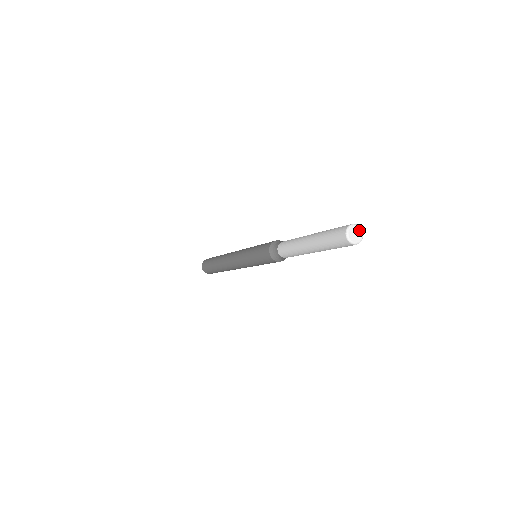
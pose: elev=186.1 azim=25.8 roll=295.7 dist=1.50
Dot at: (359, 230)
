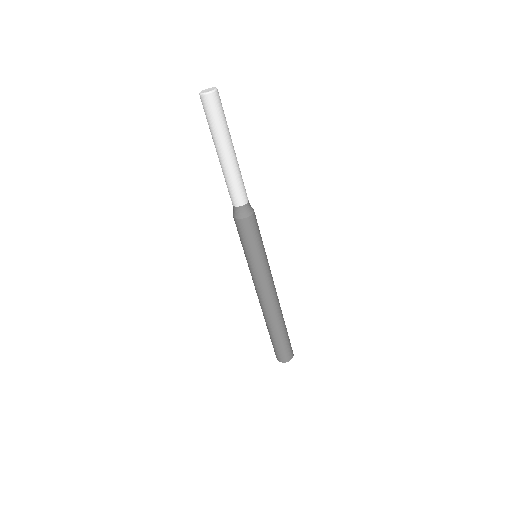
Dot at: (214, 89)
